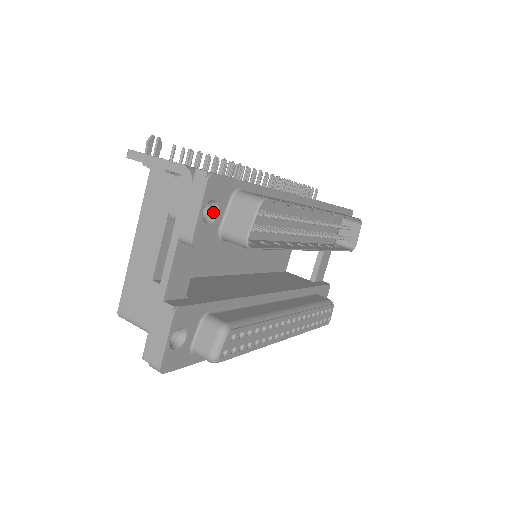
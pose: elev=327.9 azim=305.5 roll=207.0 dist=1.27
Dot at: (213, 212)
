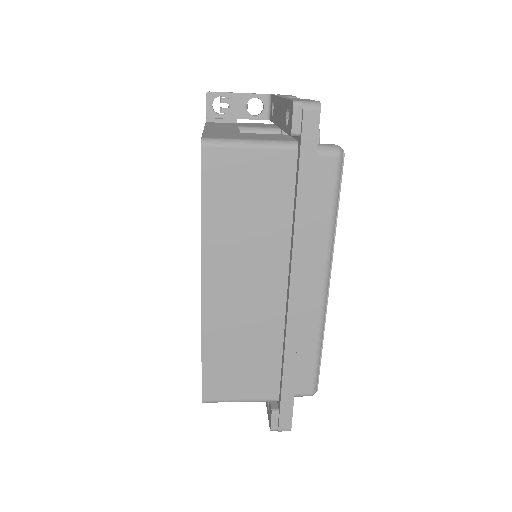
Dot at: occluded
